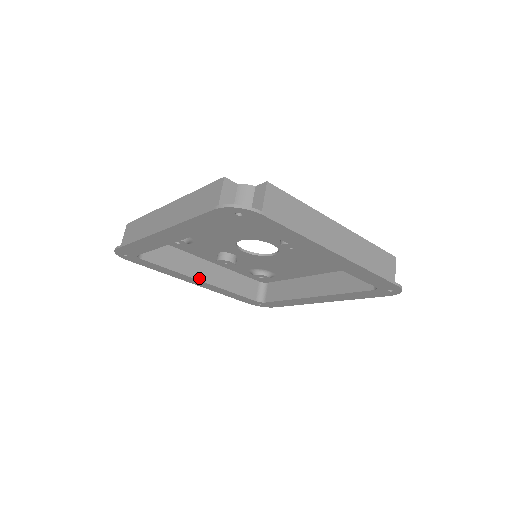
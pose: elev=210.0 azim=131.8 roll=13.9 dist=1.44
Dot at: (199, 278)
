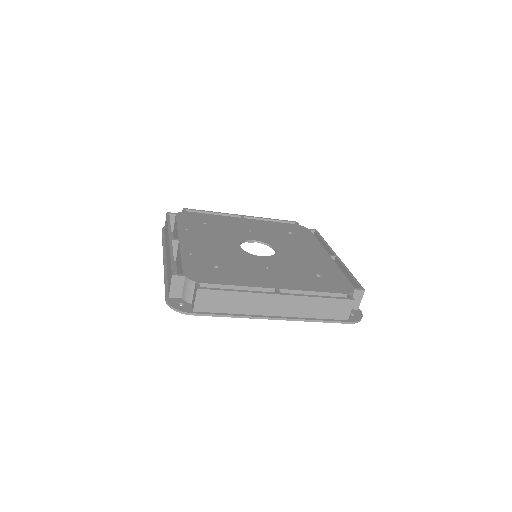
Dot at: occluded
